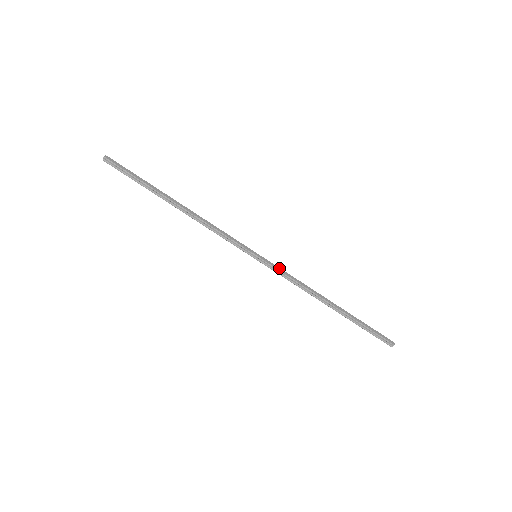
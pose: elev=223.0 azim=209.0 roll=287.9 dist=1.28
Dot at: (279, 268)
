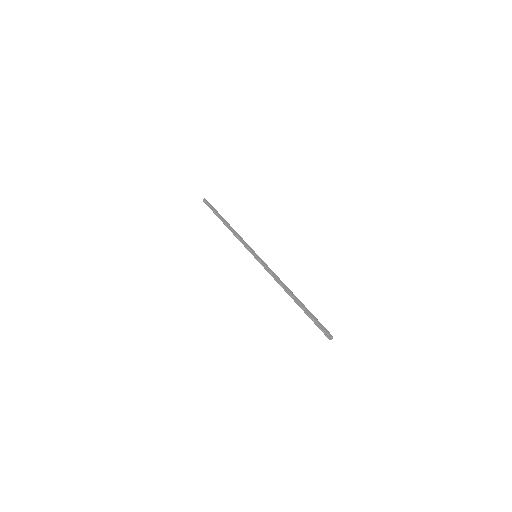
Dot at: (266, 265)
